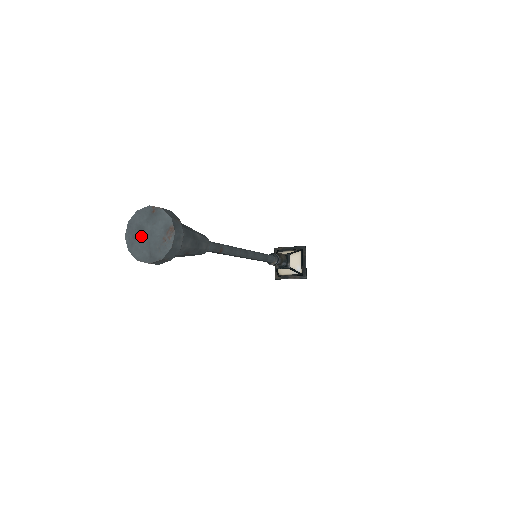
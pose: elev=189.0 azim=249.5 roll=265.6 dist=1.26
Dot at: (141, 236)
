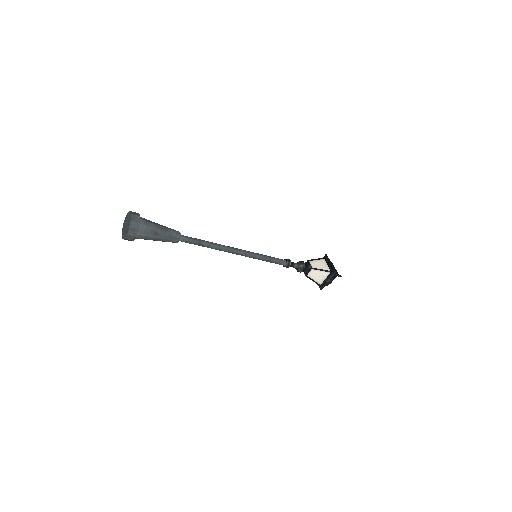
Dot at: (125, 229)
